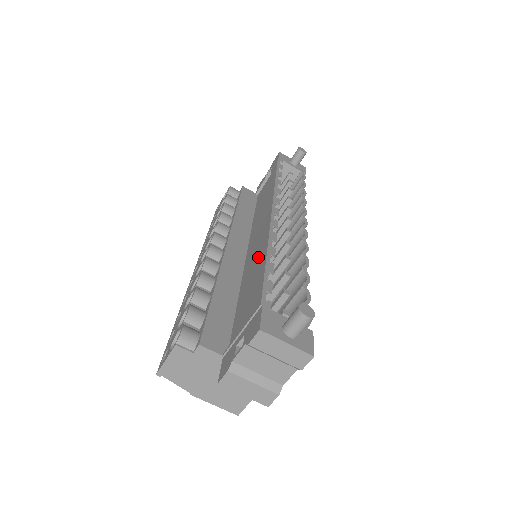
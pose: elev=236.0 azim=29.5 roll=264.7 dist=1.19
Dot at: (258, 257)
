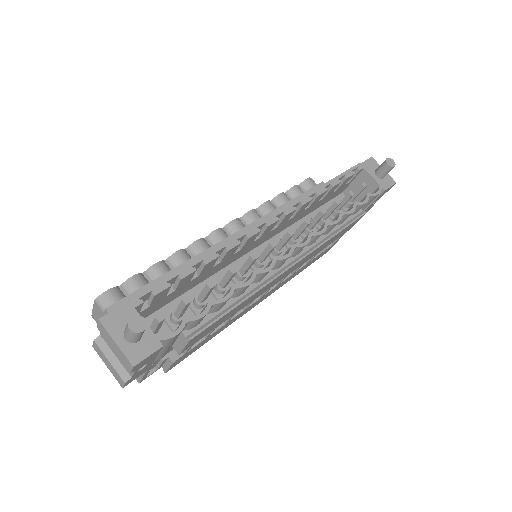
Dot at: occluded
